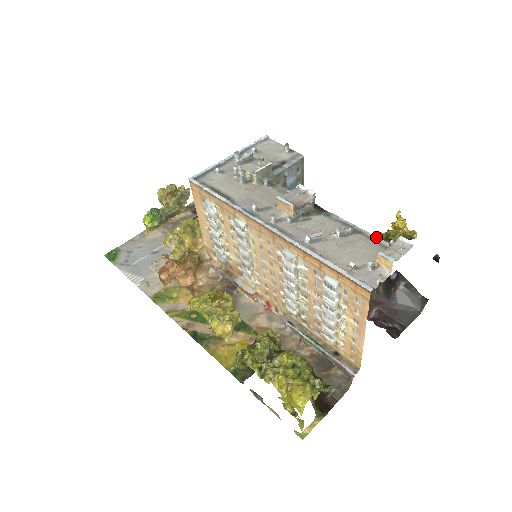
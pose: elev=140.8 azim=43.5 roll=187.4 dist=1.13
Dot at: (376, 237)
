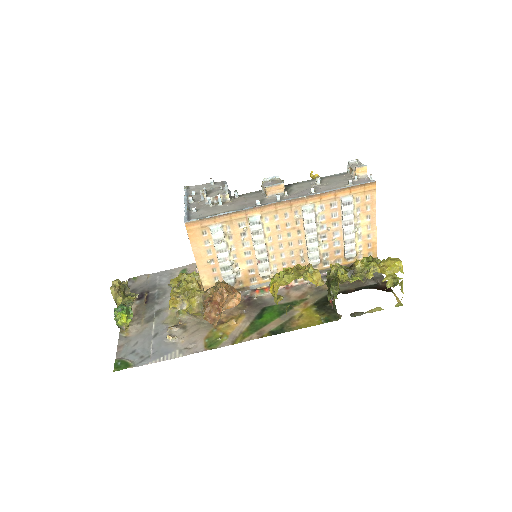
Dot at: (332, 175)
